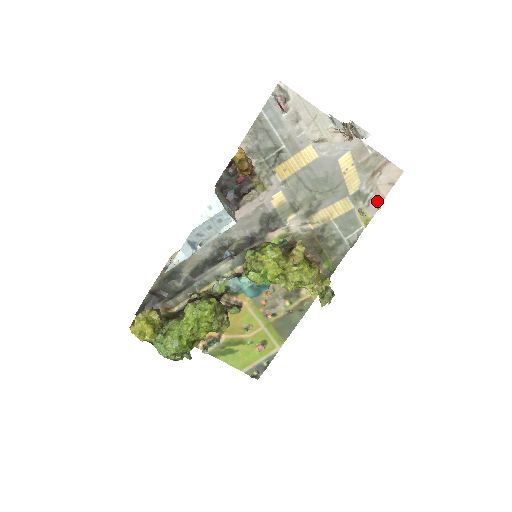
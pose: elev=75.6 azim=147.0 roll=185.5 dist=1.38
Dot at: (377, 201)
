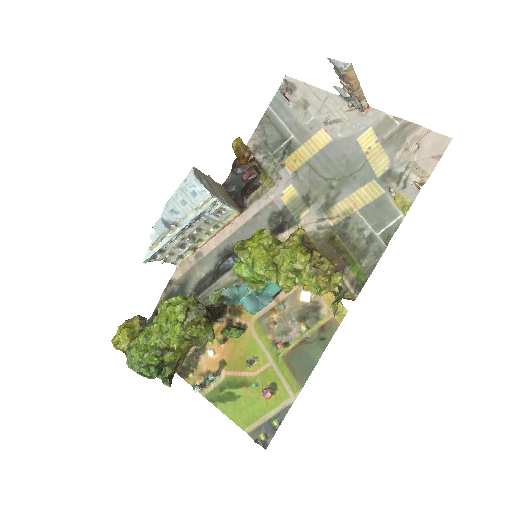
Dot at: (418, 180)
